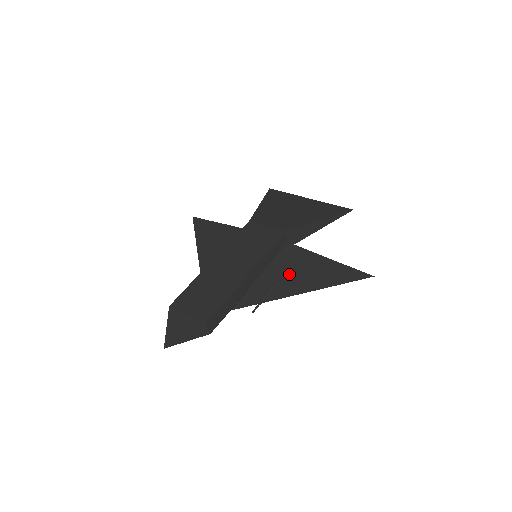
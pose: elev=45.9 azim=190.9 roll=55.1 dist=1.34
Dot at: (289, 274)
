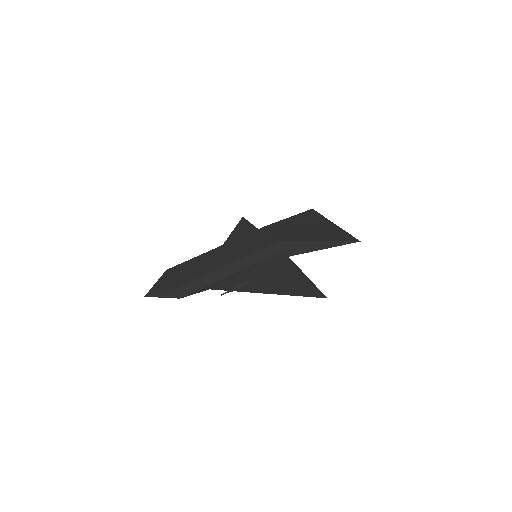
Dot at: (266, 276)
